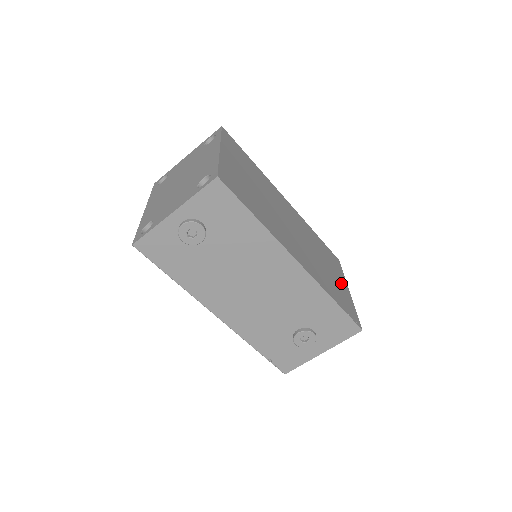
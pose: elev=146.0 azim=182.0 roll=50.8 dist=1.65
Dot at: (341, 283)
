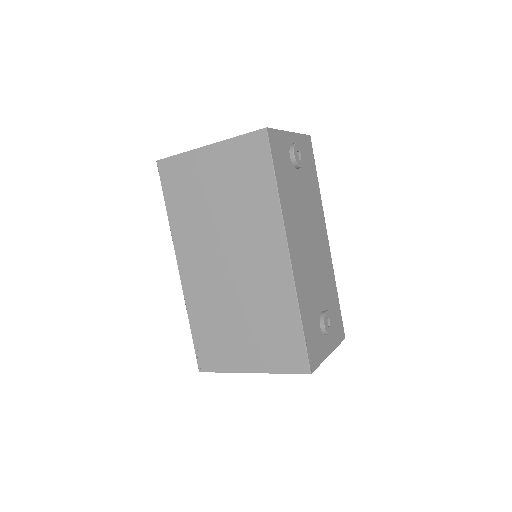
Dot at: occluded
